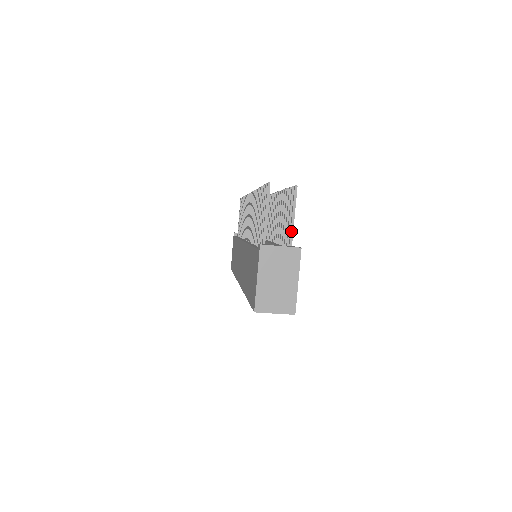
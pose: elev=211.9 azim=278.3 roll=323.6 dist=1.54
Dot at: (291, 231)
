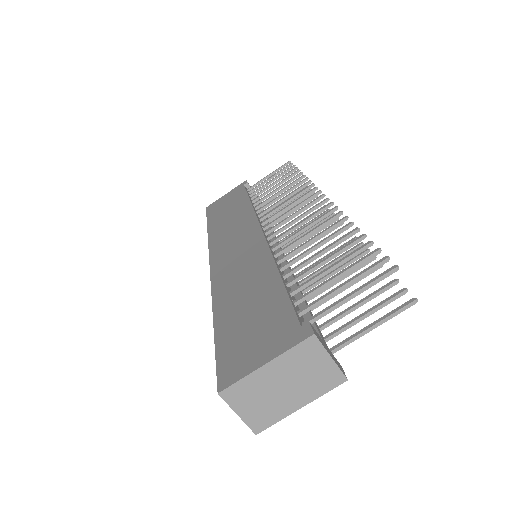
Dot at: (352, 338)
